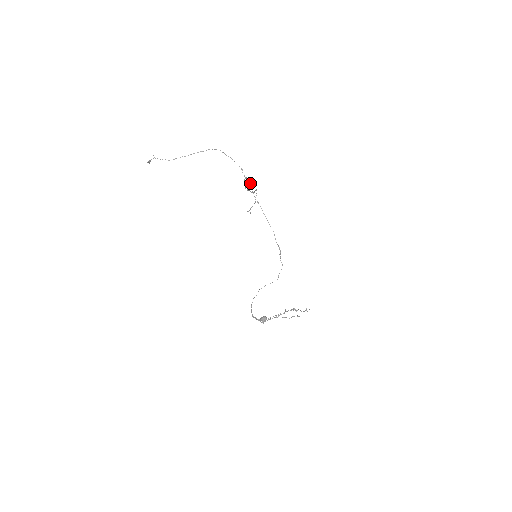
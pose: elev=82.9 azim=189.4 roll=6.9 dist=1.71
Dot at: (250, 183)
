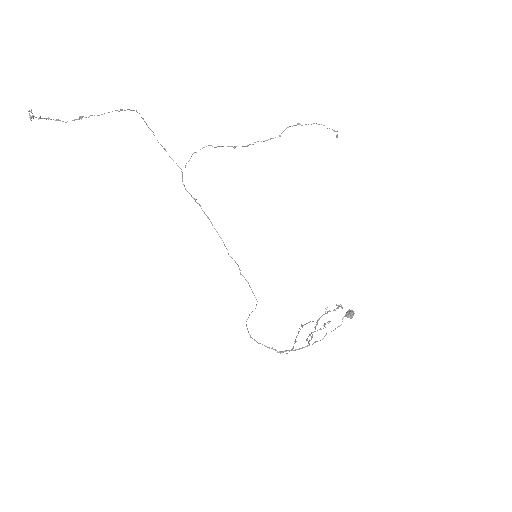
Dot at: occluded
